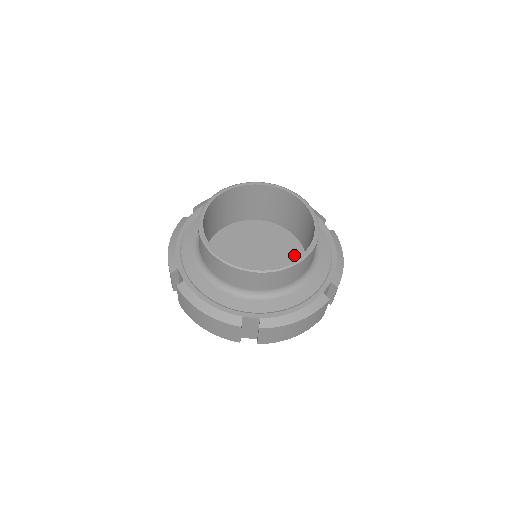
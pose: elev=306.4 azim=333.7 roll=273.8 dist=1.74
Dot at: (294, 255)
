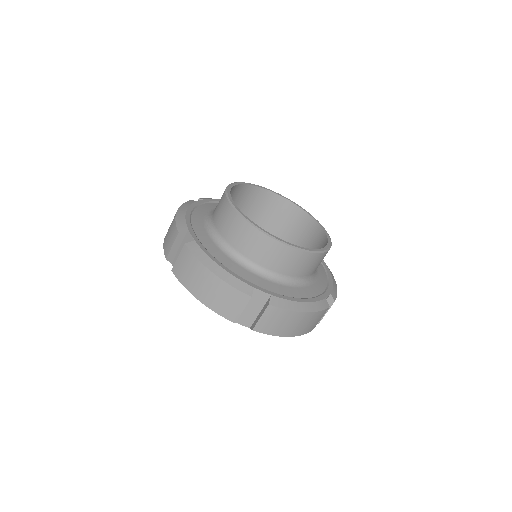
Dot at: occluded
